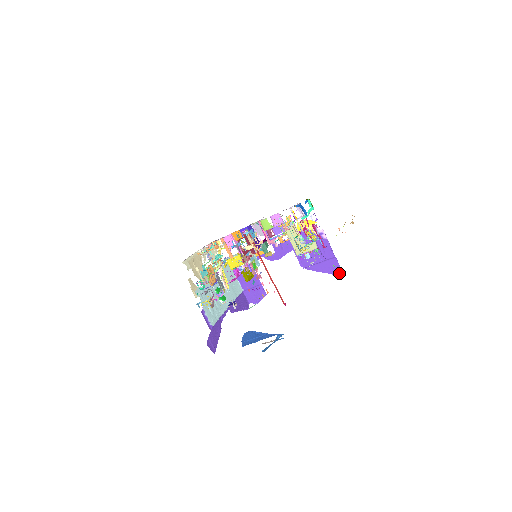
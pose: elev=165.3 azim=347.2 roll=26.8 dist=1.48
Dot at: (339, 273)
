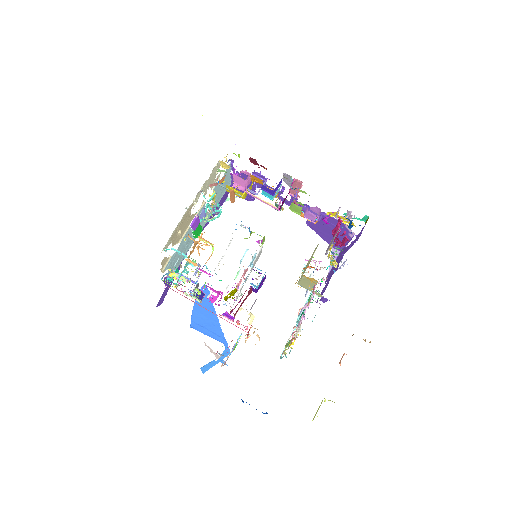
Dot at: occluded
